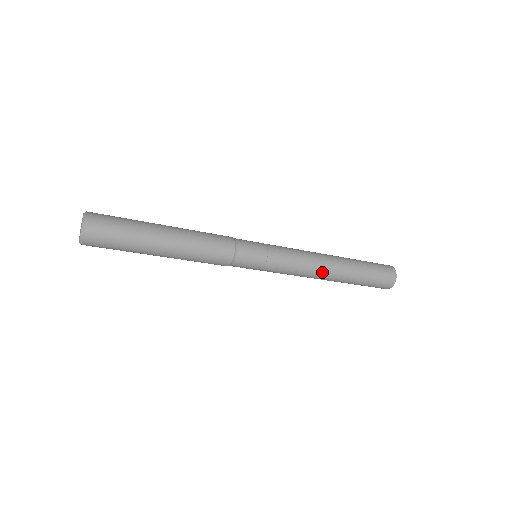
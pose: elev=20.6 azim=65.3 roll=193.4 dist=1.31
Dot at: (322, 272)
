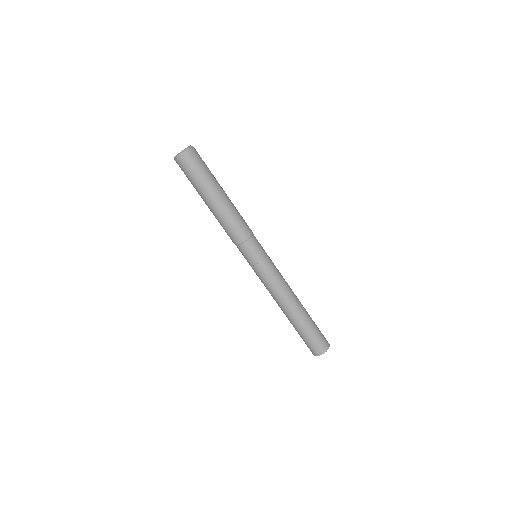
Dot at: (291, 297)
